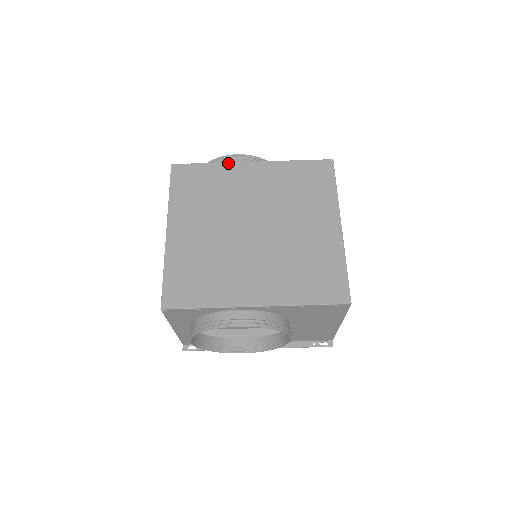
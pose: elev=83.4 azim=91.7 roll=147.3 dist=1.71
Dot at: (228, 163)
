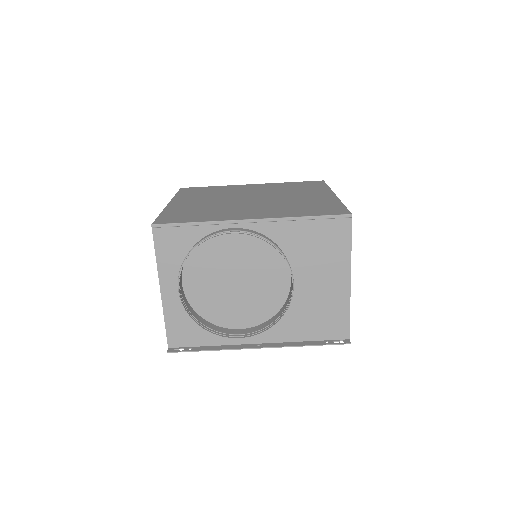
Dot at: (231, 185)
